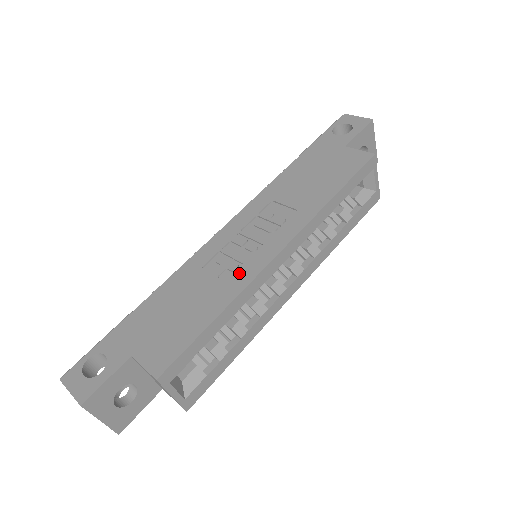
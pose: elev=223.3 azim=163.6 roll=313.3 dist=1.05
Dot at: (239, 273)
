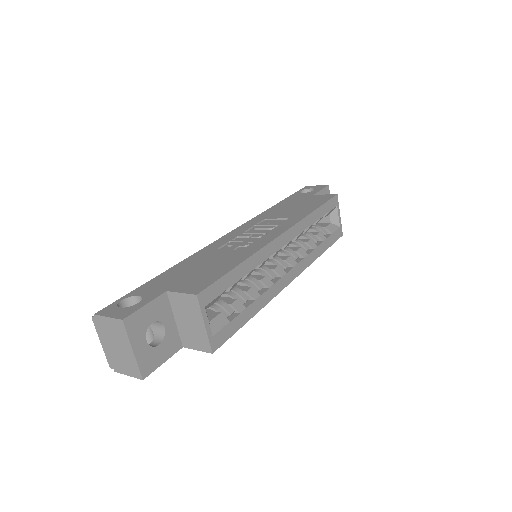
Dot at: (252, 245)
